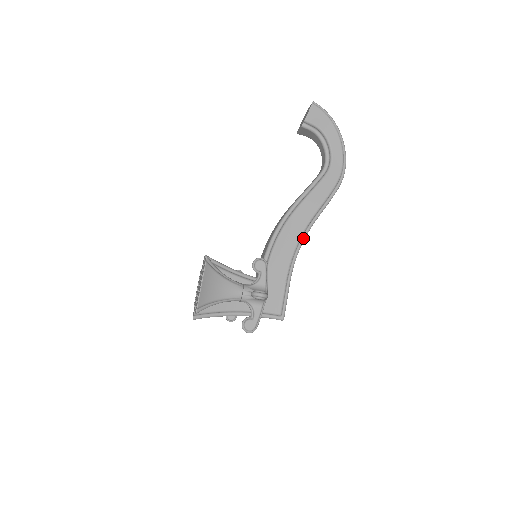
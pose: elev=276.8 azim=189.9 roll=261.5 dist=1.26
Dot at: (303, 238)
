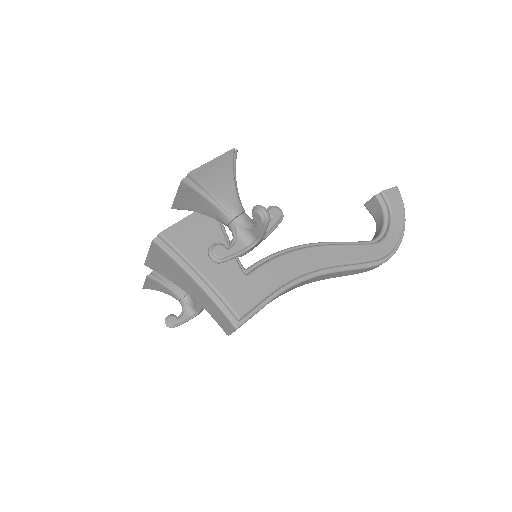
Dot at: (314, 274)
